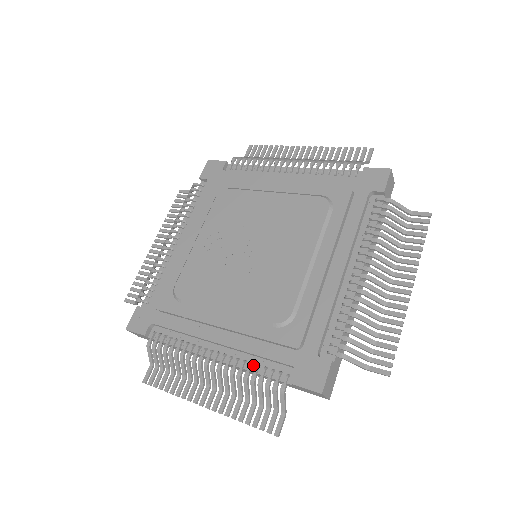
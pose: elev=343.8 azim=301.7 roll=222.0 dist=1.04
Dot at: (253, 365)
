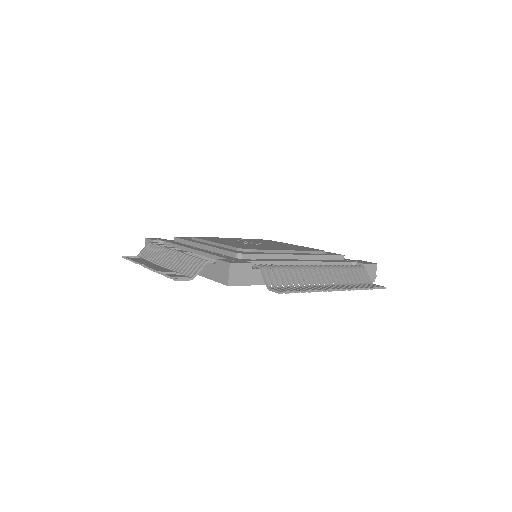
Dot at: occluded
